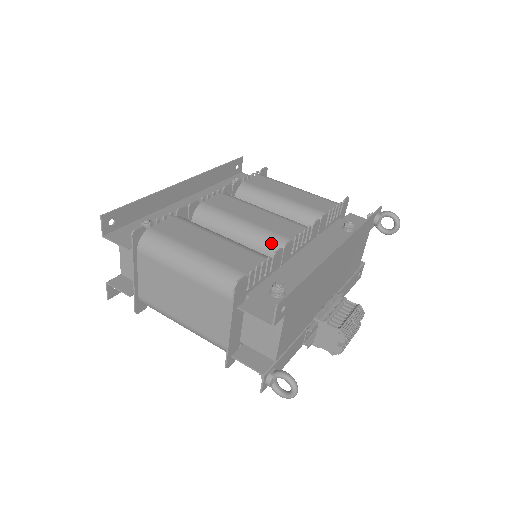
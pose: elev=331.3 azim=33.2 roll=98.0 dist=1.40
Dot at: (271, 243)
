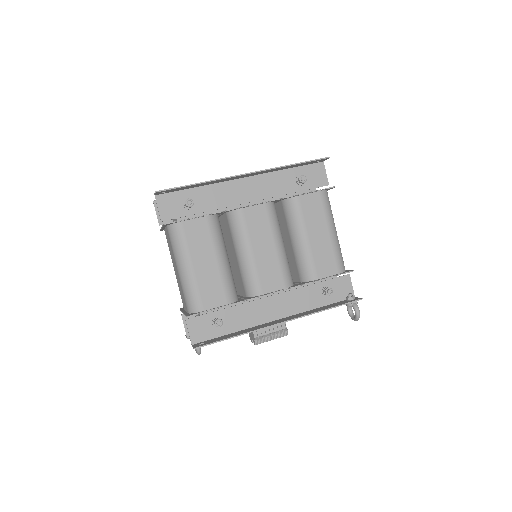
Dot at: (250, 283)
